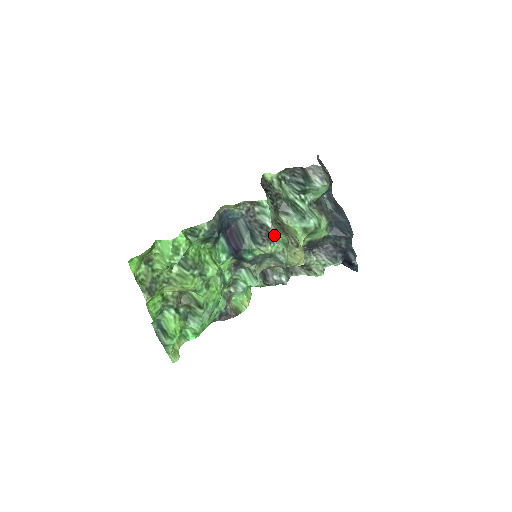
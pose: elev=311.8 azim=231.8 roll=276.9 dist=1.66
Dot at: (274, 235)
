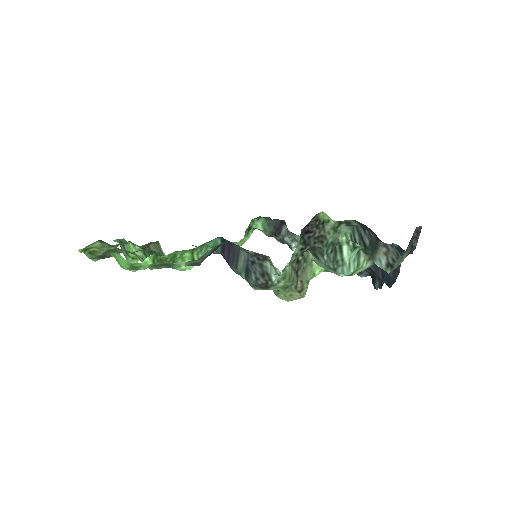
Dot at: (274, 285)
